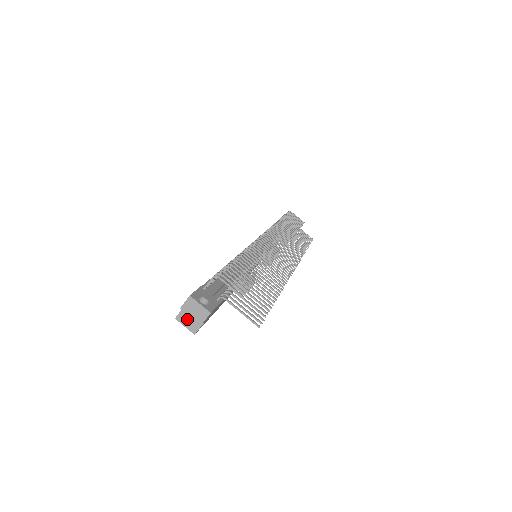
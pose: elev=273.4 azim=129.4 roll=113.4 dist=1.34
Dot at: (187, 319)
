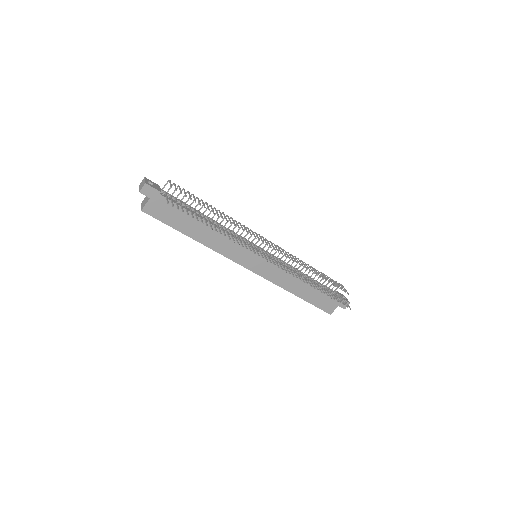
Dot at: (144, 202)
